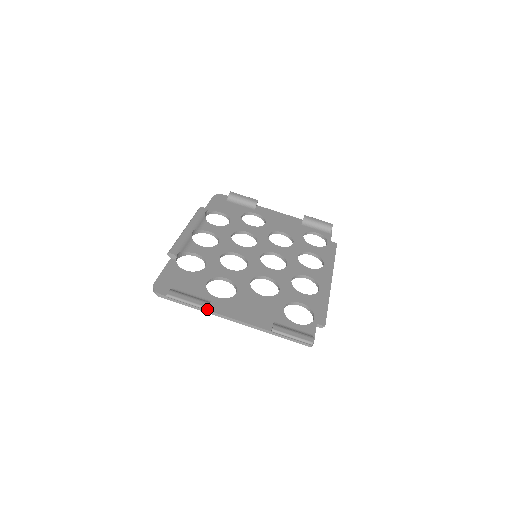
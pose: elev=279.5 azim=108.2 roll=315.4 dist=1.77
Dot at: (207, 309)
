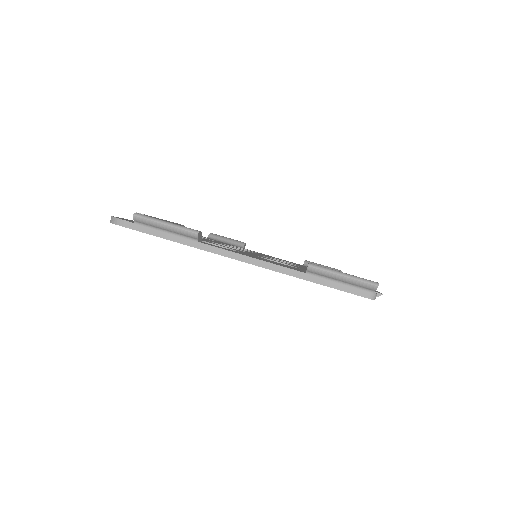
Dot at: (198, 241)
